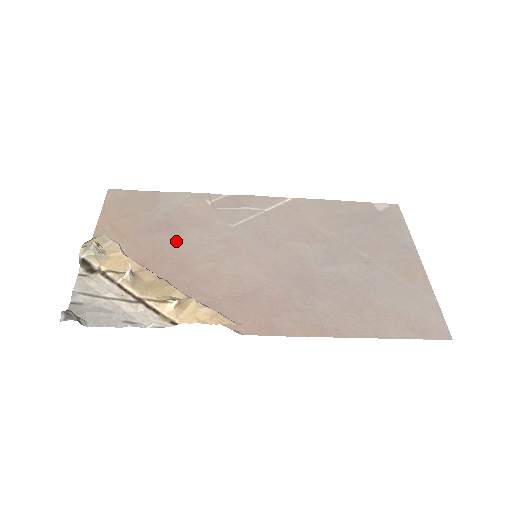
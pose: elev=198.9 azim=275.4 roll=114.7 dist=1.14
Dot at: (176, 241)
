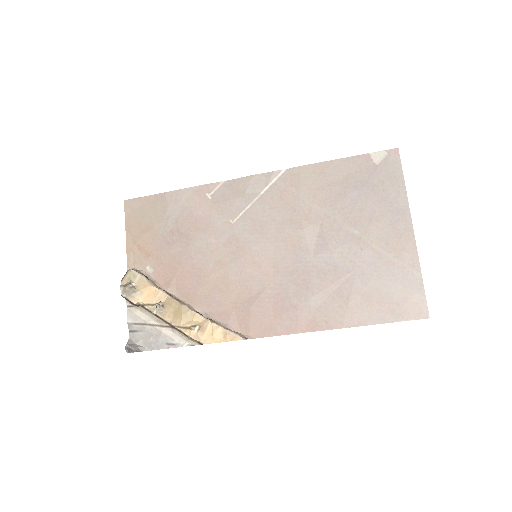
Dot at: (189, 252)
